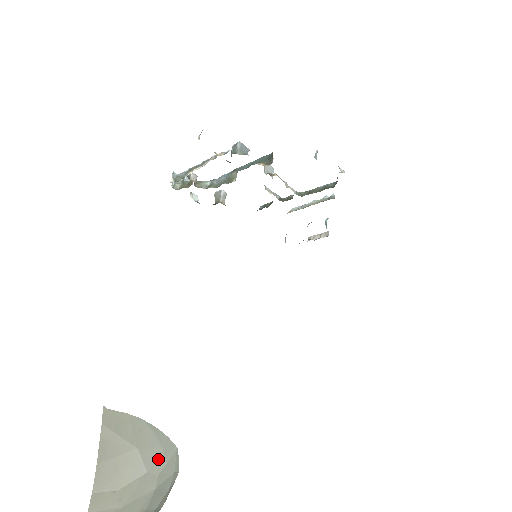
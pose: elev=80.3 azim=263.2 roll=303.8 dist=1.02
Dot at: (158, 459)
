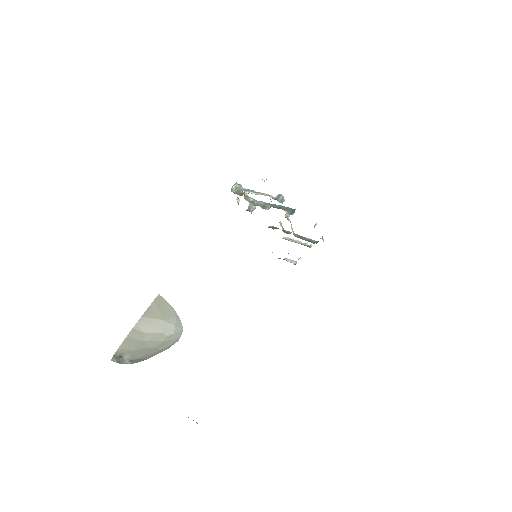
Dot at: (171, 329)
